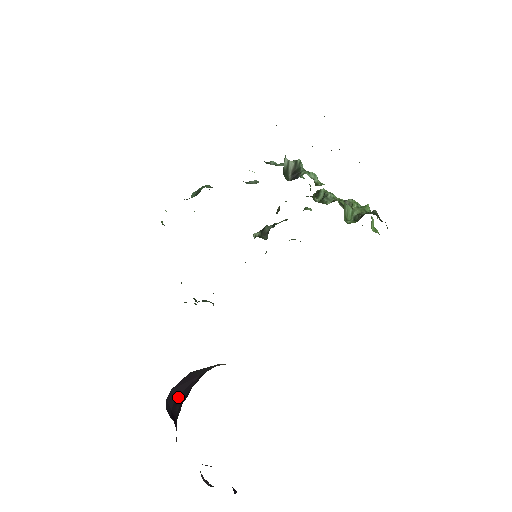
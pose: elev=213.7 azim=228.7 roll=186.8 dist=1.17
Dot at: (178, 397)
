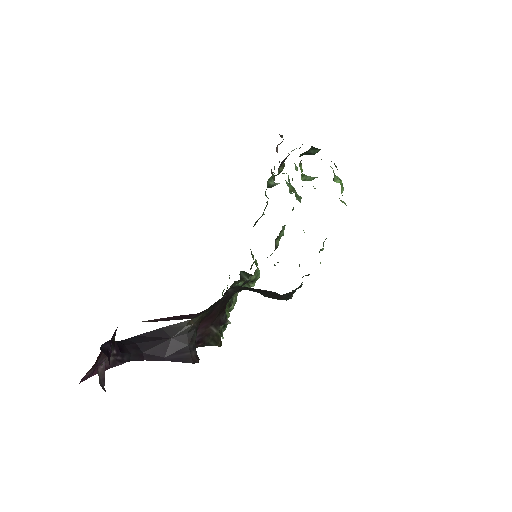
Dot at: (140, 345)
